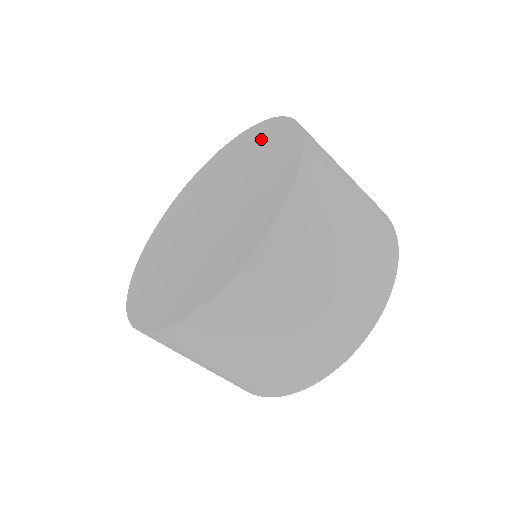
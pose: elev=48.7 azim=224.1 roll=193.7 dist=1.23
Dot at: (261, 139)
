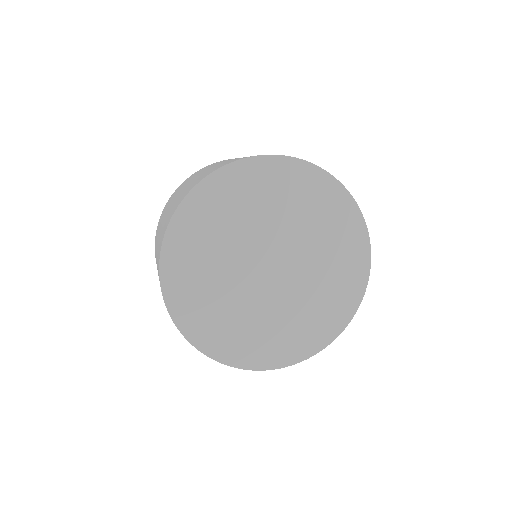
Dot at: (322, 200)
